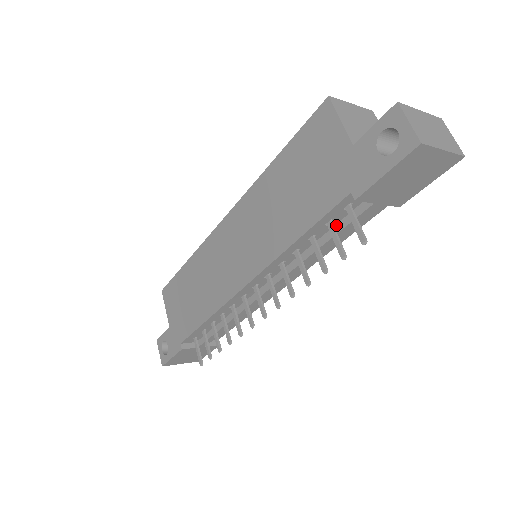
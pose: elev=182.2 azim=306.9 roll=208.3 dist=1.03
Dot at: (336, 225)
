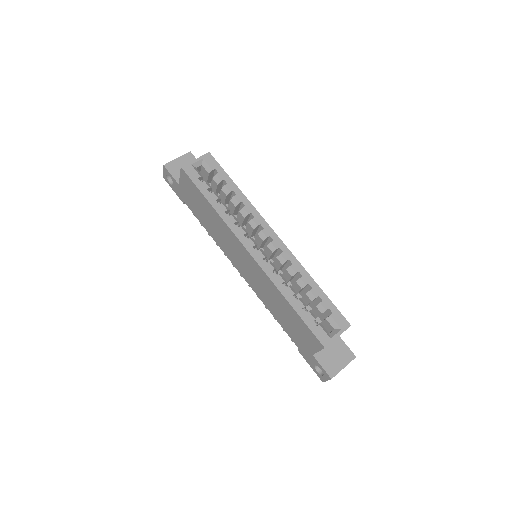
Dot at: occluded
